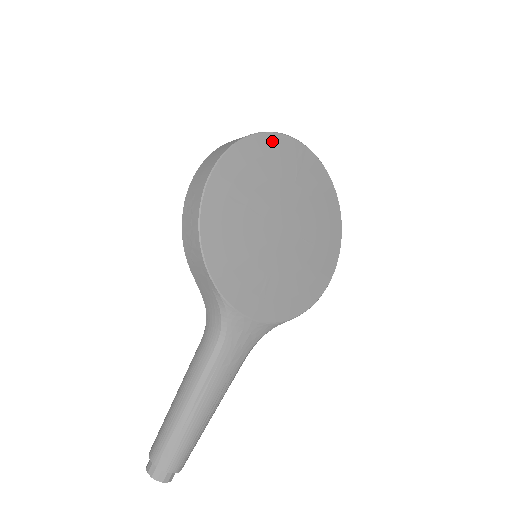
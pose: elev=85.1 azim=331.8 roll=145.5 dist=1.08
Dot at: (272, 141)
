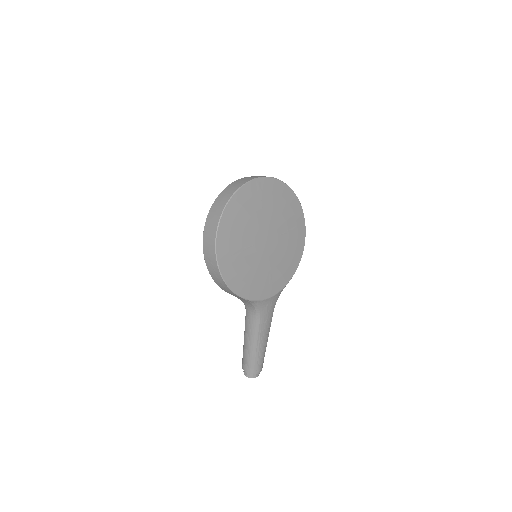
Dot at: (239, 197)
